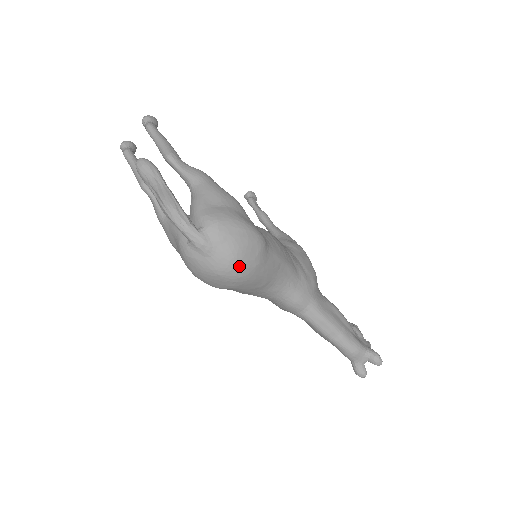
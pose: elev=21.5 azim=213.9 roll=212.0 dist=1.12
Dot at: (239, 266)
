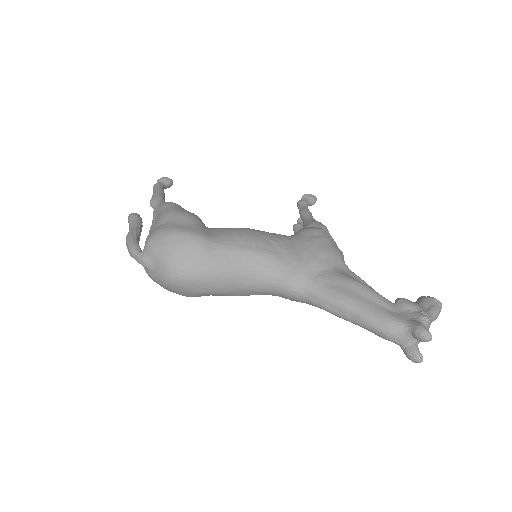
Dot at: (176, 270)
